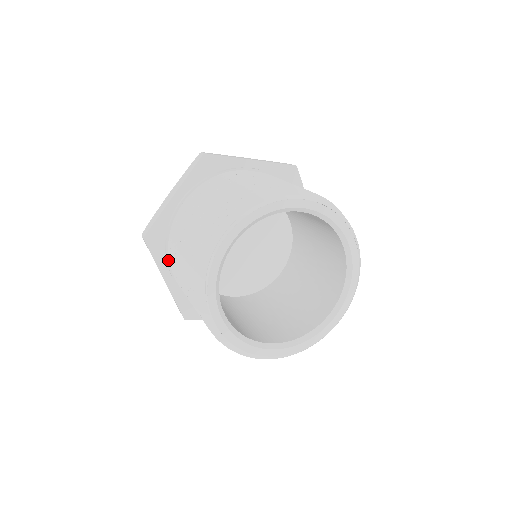
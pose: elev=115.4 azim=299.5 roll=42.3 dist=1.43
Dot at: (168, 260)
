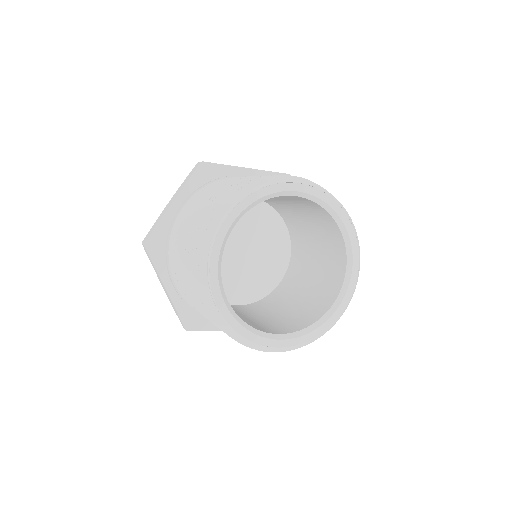
Dot at: (168, 266)
